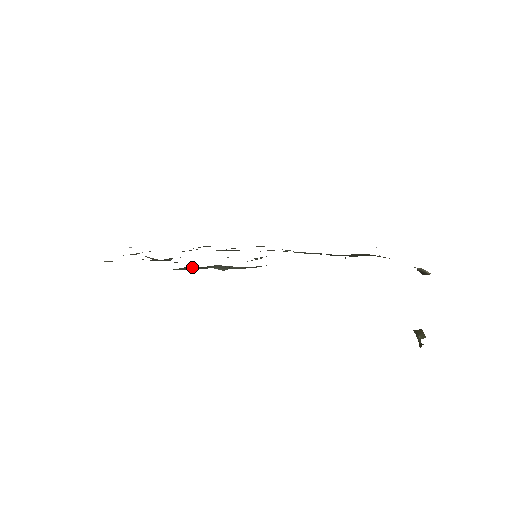
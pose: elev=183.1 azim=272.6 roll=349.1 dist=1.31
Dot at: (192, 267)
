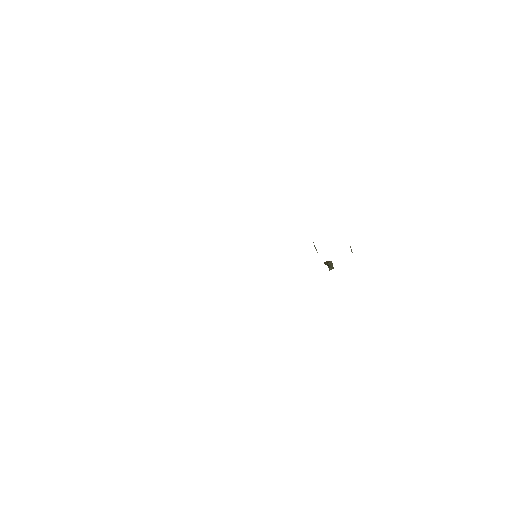
Dot at: occluded
